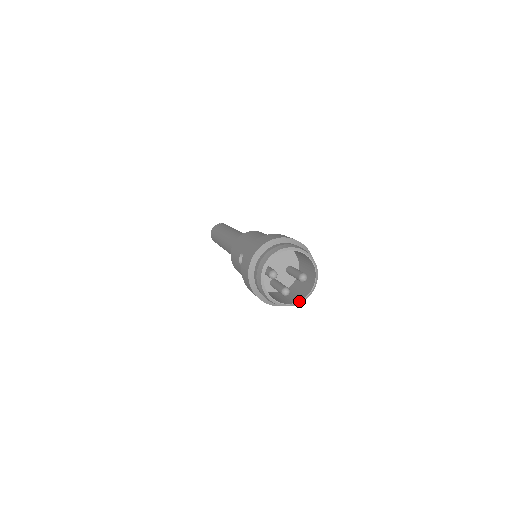
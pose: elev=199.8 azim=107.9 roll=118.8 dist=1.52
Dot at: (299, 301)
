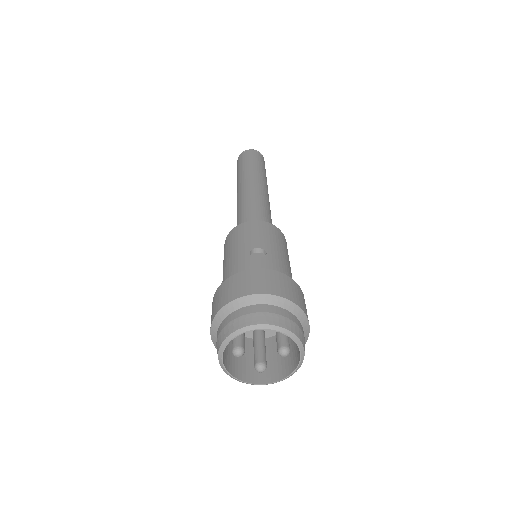
Dot at: (279, 380)
